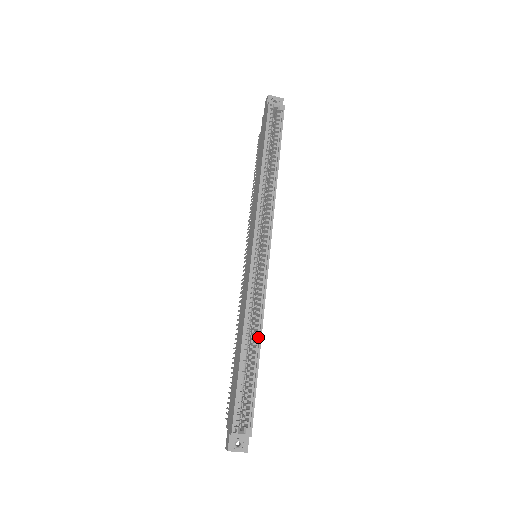
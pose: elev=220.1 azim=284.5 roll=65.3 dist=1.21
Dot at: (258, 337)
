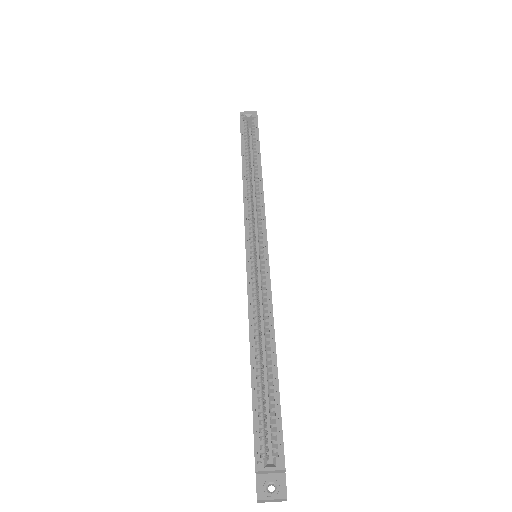
Dot at: (271, 337)
